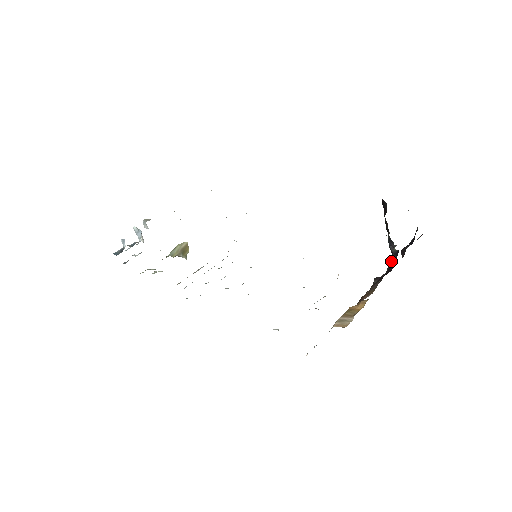
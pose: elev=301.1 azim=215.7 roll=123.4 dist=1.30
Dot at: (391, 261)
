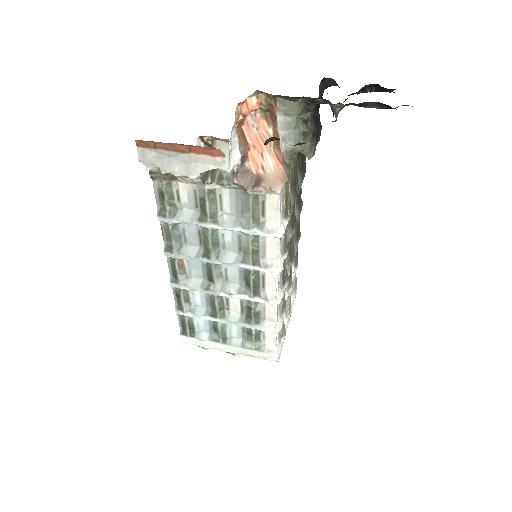
Dot at: occluded
